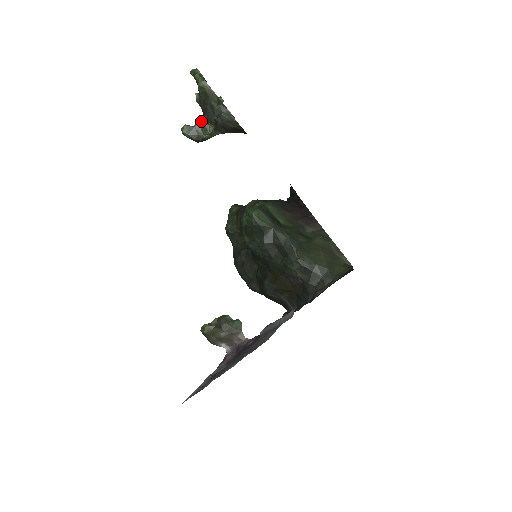
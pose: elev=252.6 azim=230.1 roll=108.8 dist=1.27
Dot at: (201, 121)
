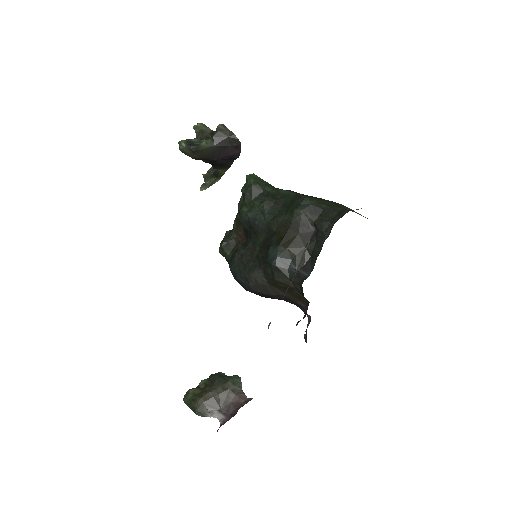
Dot at: occluded
